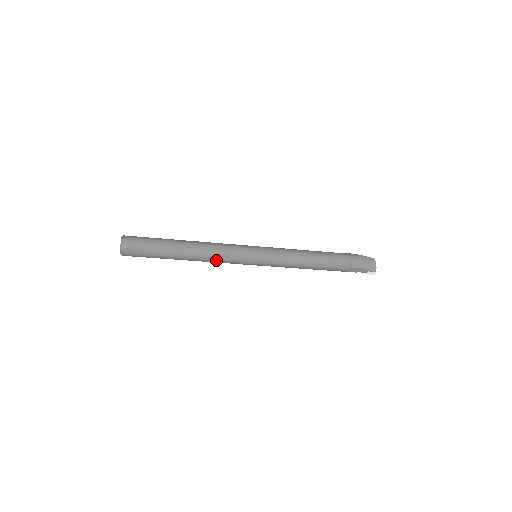
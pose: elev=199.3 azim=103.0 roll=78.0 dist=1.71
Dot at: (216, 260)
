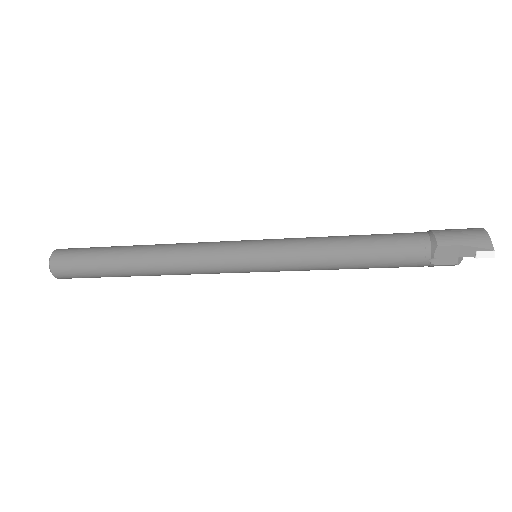
Dot at: (186, 264)
